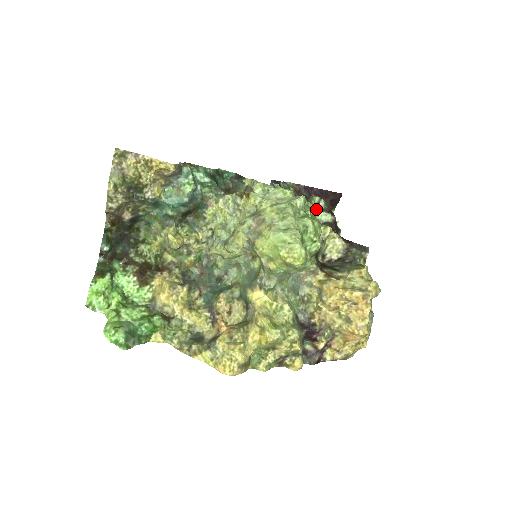
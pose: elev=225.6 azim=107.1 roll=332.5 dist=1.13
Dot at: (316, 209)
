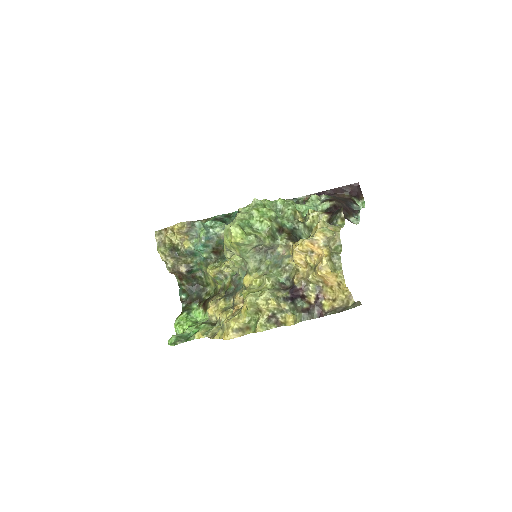
Dot at: (317, 204)
